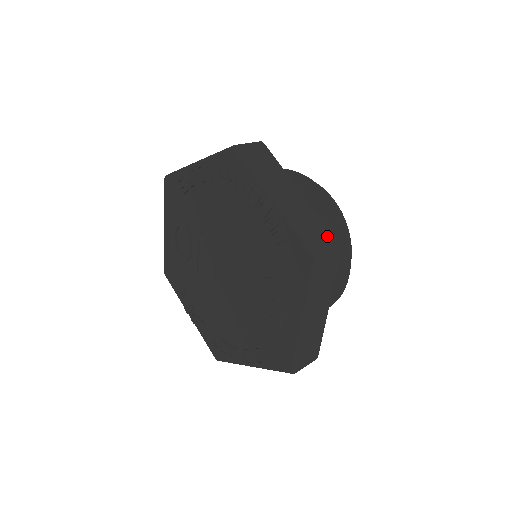
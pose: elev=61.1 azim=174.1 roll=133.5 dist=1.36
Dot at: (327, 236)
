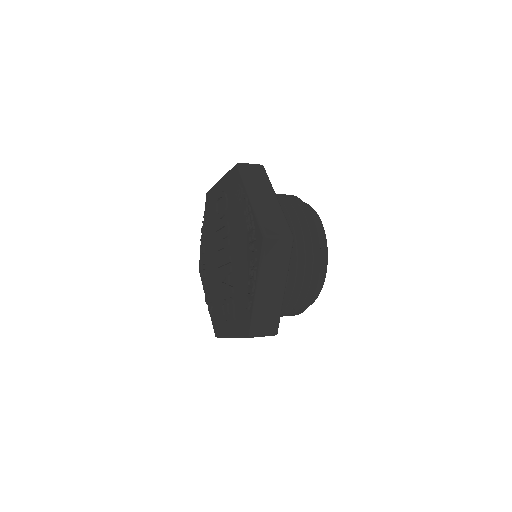
Dot at: (273, 325)
